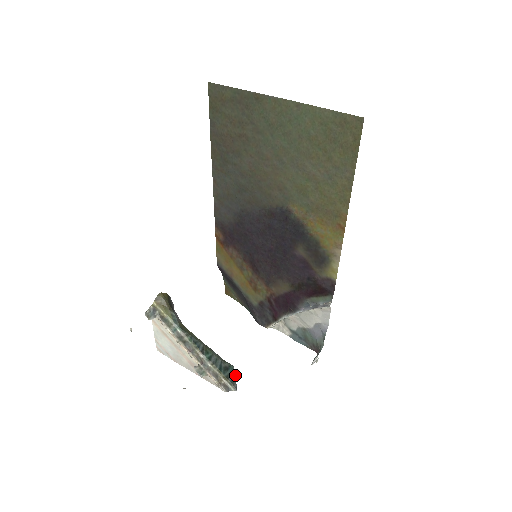
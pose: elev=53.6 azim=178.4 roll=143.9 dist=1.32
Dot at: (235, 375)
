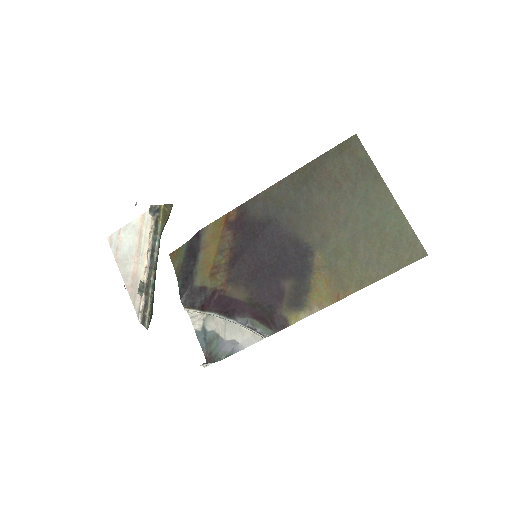
Dot at: occluded
